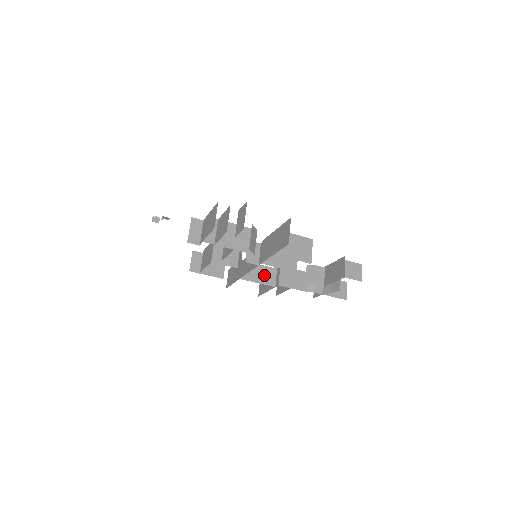
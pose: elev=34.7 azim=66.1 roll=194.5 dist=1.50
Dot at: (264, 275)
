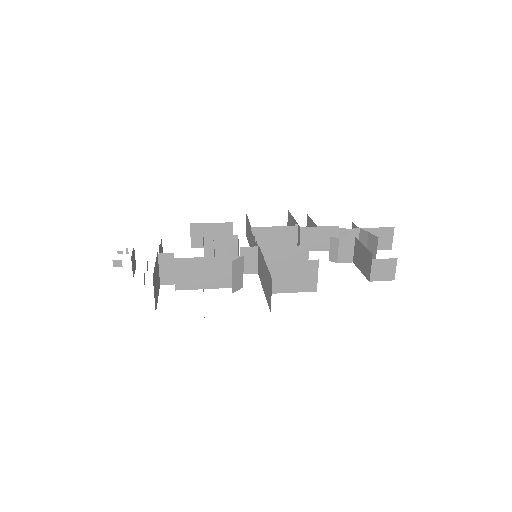
Dot at: (281, 238)
